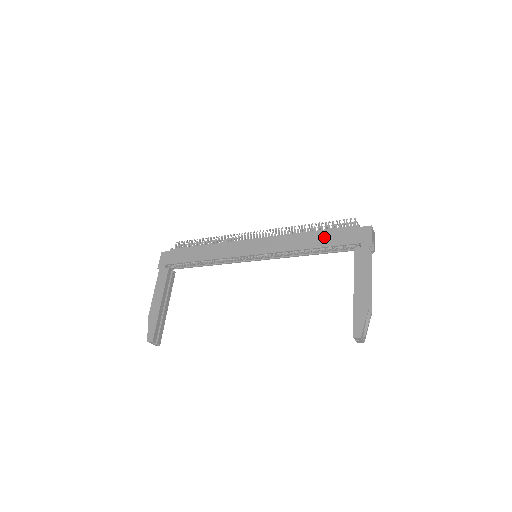
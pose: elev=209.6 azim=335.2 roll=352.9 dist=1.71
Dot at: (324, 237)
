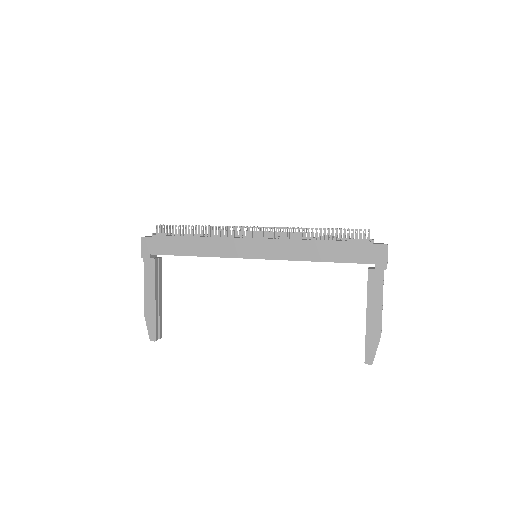
Dot at: (335, 250)
